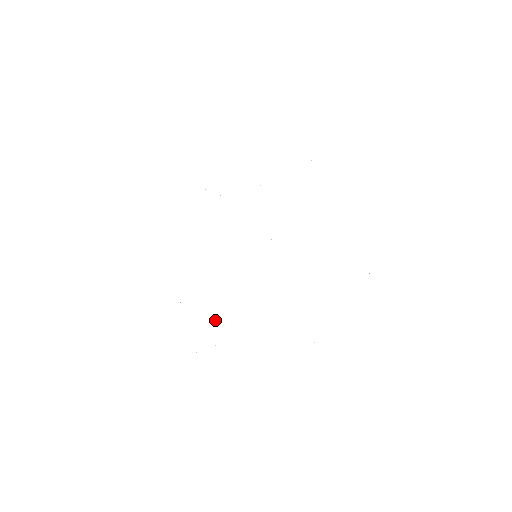
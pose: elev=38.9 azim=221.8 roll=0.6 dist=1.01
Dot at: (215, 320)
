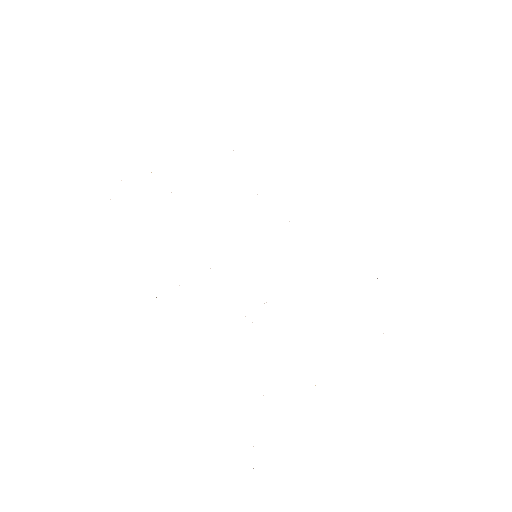
Dot at: occluded
